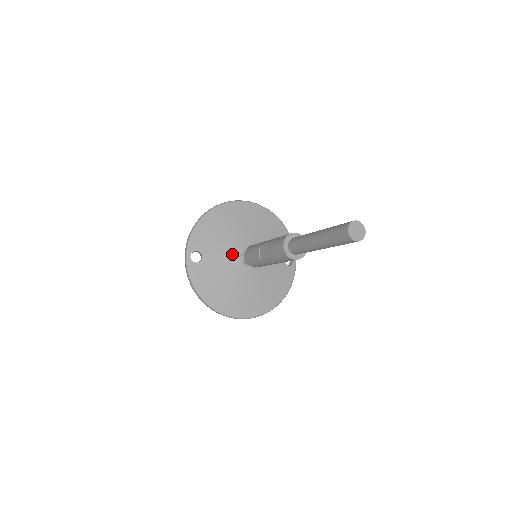
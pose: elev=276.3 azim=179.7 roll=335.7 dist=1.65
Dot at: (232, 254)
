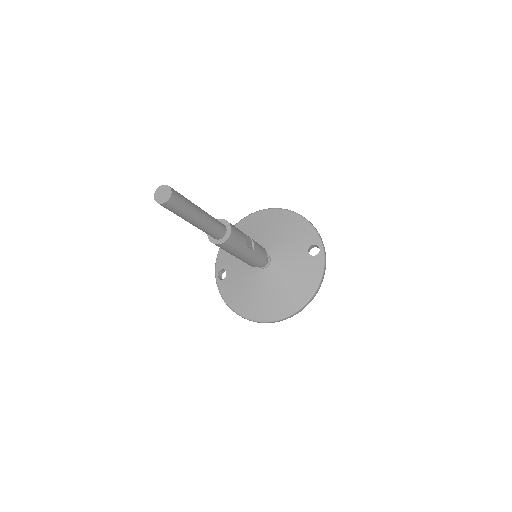
Dot at: occluded
